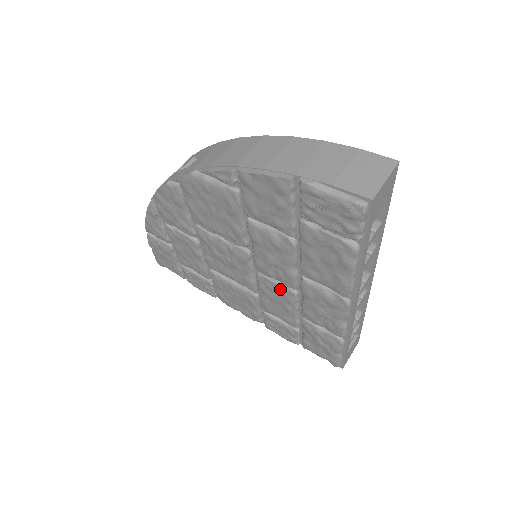
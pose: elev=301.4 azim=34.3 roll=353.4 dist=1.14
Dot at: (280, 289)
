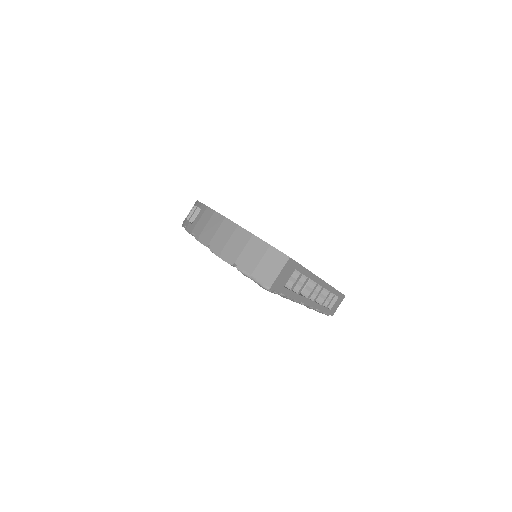
Dot at: occluded
